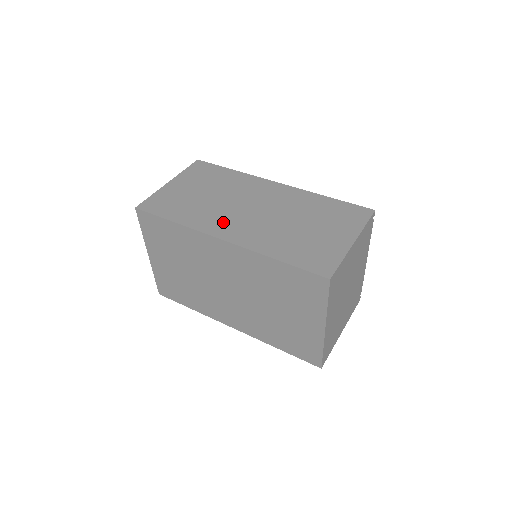
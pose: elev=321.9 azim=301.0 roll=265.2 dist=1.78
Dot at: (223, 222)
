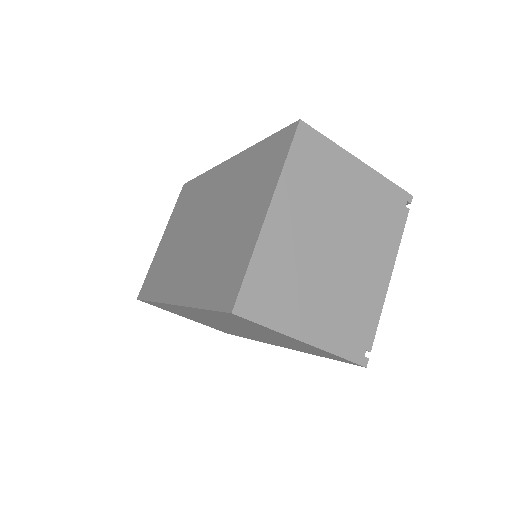
Dot at: occluded
